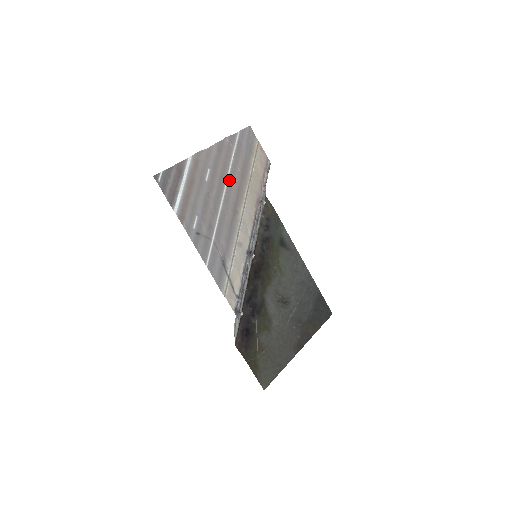
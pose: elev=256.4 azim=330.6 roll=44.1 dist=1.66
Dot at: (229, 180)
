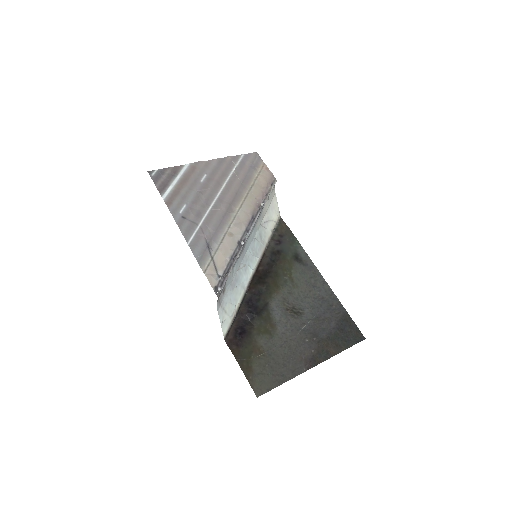
Dot at: (227, 185)
